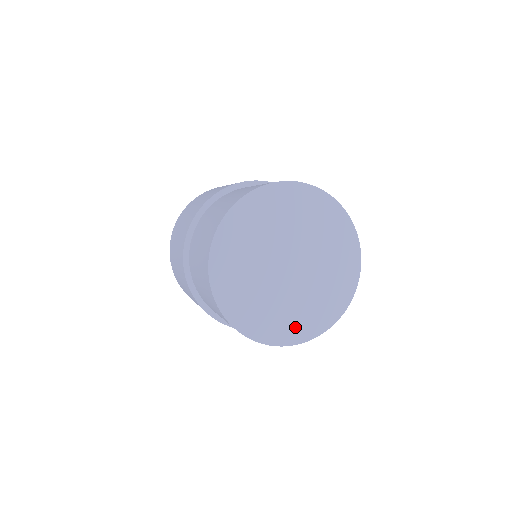
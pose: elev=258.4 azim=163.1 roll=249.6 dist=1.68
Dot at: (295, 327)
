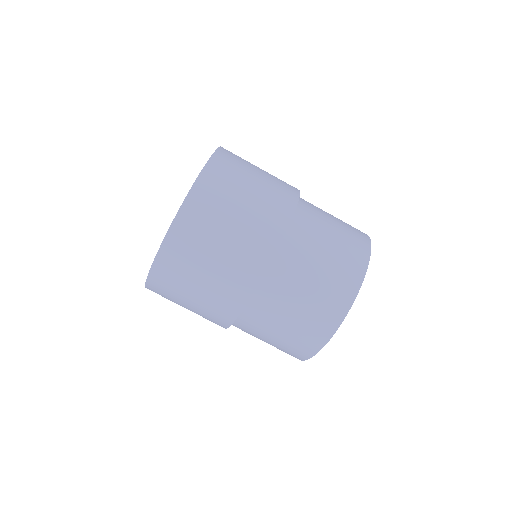
Dot at: occluded
